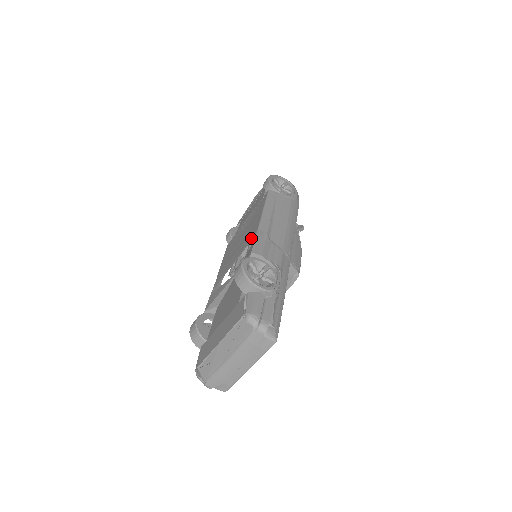
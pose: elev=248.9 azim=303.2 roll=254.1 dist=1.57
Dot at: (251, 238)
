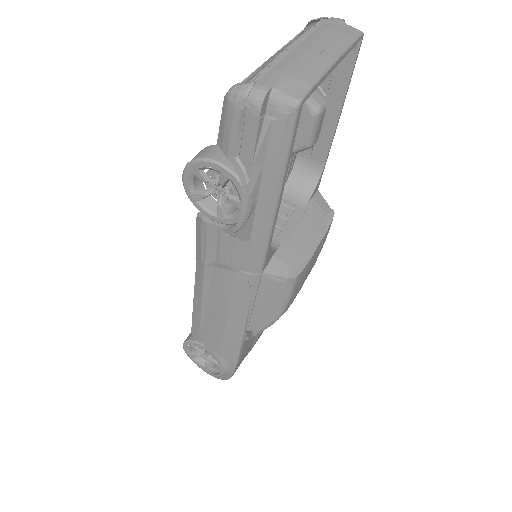
Dot at: occluded
